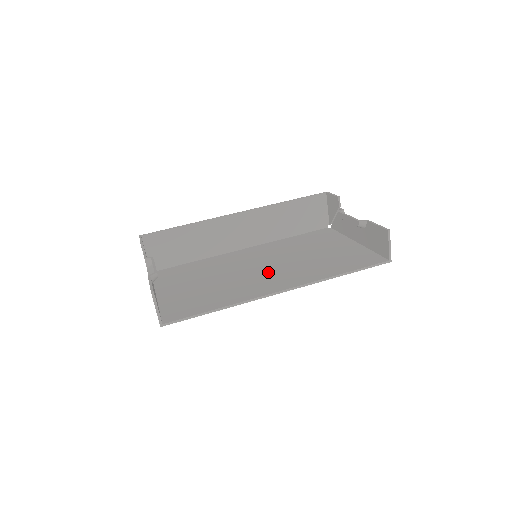
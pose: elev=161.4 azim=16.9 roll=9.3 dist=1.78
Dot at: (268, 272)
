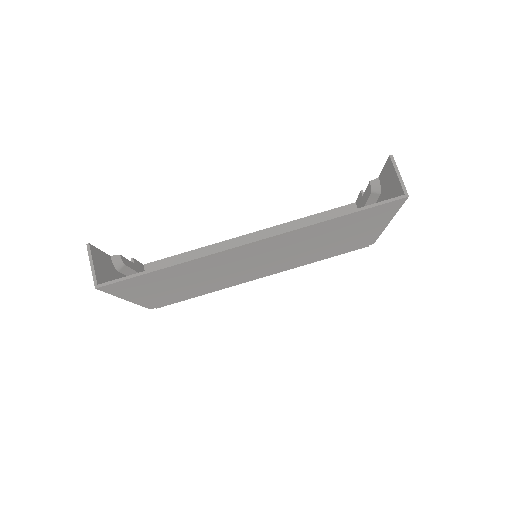
Dot at: occluded
